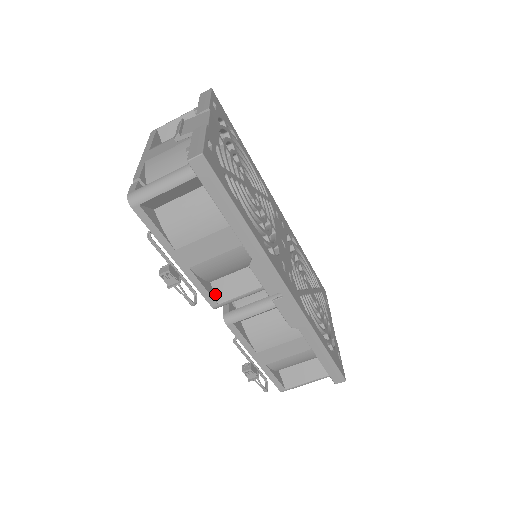
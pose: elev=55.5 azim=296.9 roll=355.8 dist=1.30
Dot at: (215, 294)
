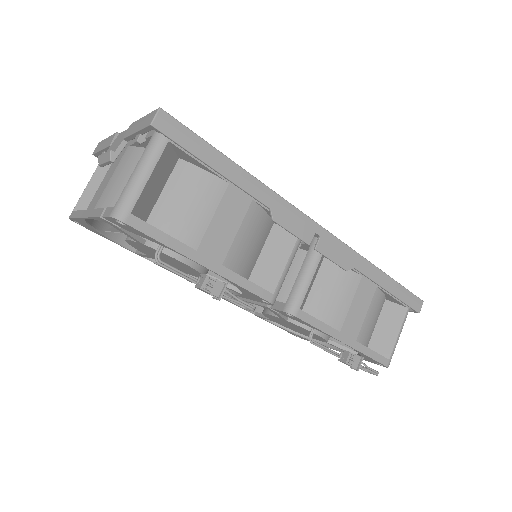
Dot at: occluded
